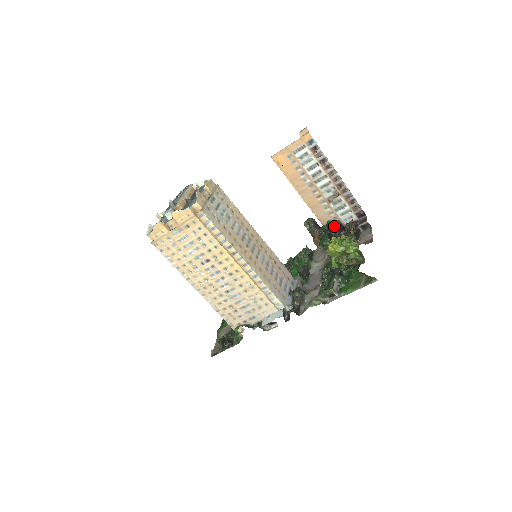
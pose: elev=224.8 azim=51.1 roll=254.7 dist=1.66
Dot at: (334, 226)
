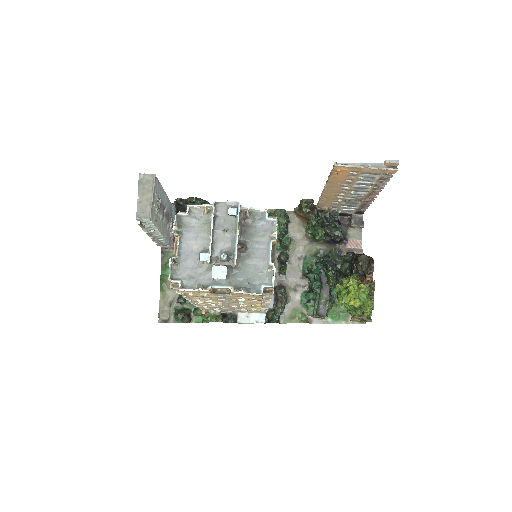
Dot at: (333, 221)
